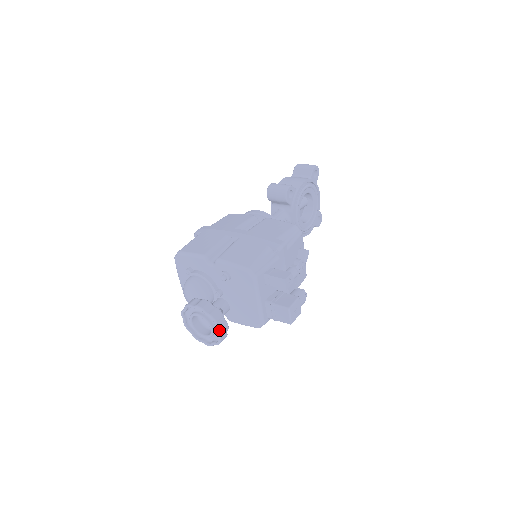
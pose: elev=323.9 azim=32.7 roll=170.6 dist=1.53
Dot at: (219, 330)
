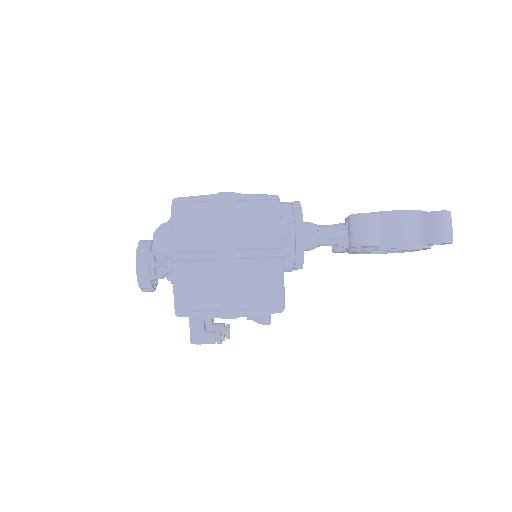
Dot at: (141, 290)
